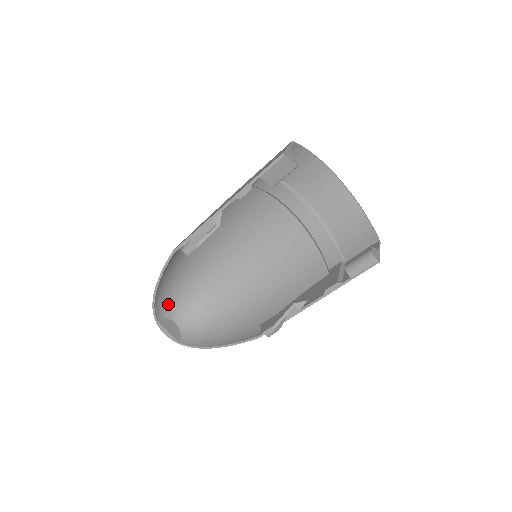
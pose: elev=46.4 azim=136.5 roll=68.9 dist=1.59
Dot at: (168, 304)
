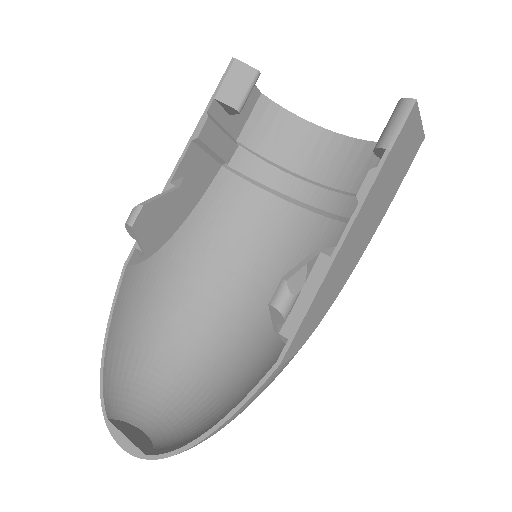
Dot at: (135, 399)
